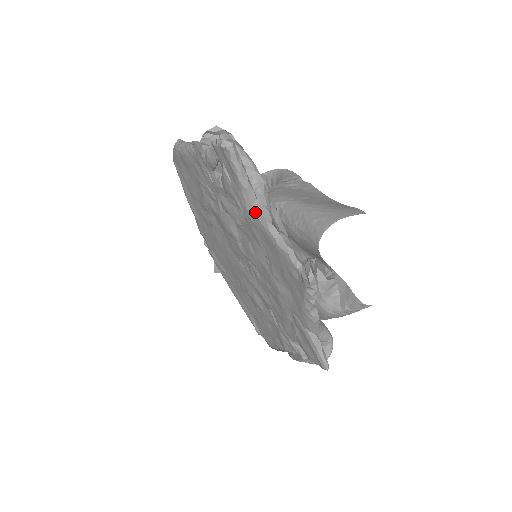
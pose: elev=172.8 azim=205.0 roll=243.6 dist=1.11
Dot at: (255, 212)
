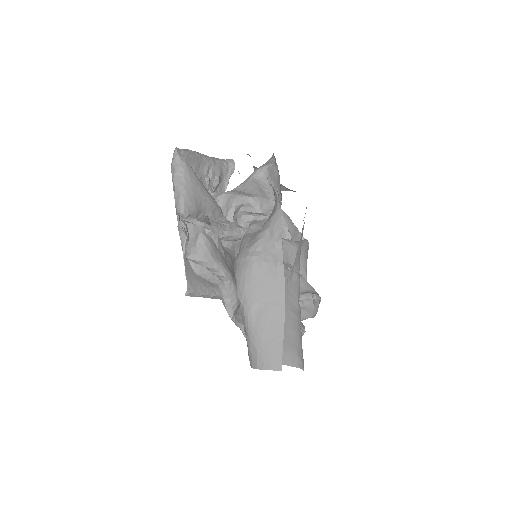
Dot at: (222, 302)
